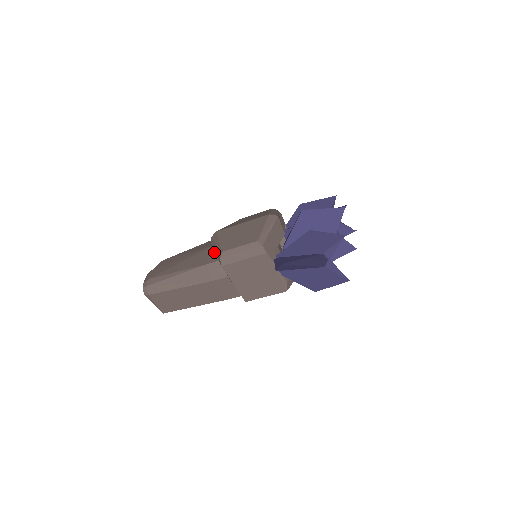
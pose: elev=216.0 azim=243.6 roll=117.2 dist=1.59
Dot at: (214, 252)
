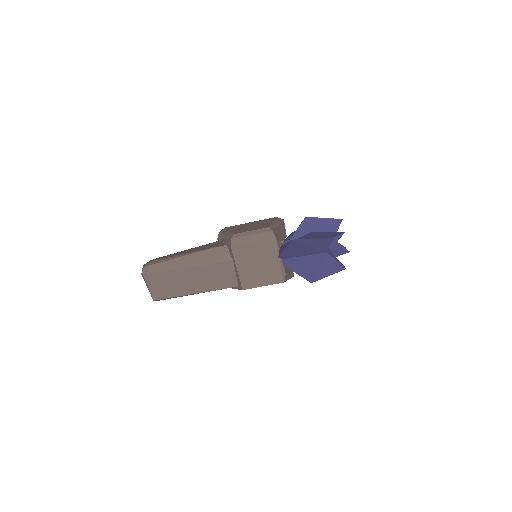
Dot at: (221, 242)
